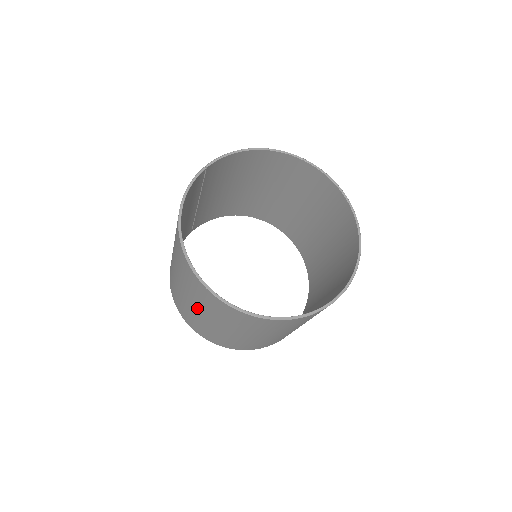
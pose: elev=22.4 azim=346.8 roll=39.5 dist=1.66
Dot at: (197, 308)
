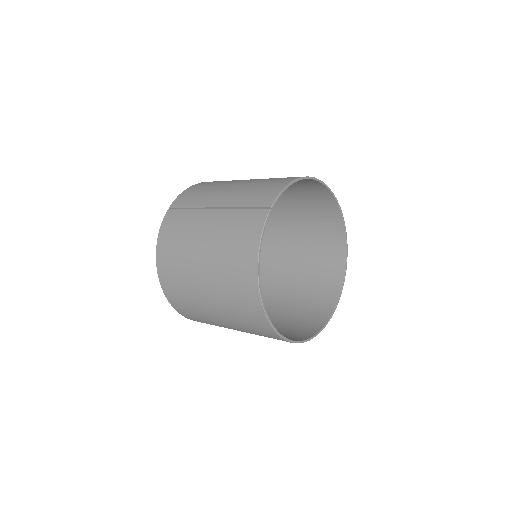
Dot at: (225, 321)
